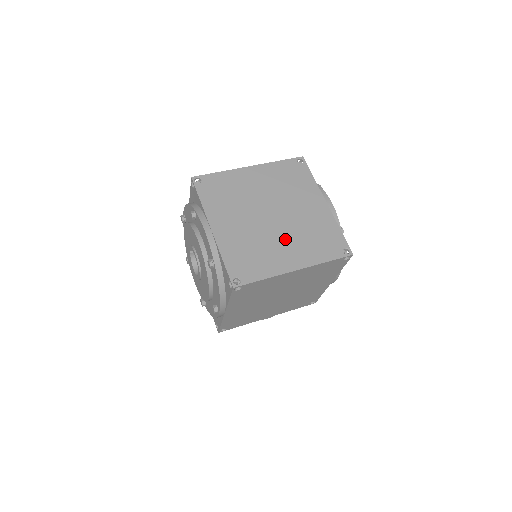
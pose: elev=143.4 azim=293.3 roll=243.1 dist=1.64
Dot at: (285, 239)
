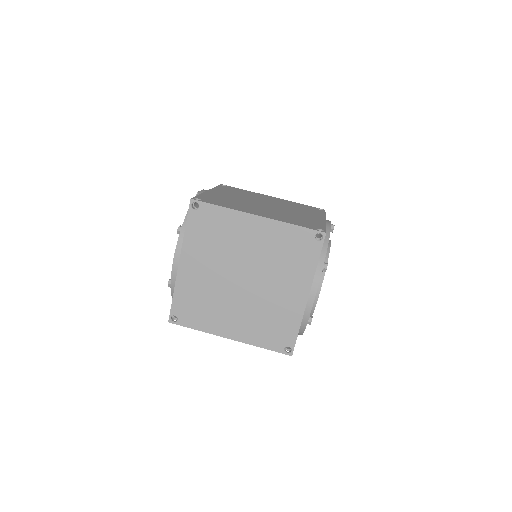
Dot at: (239, 308)
